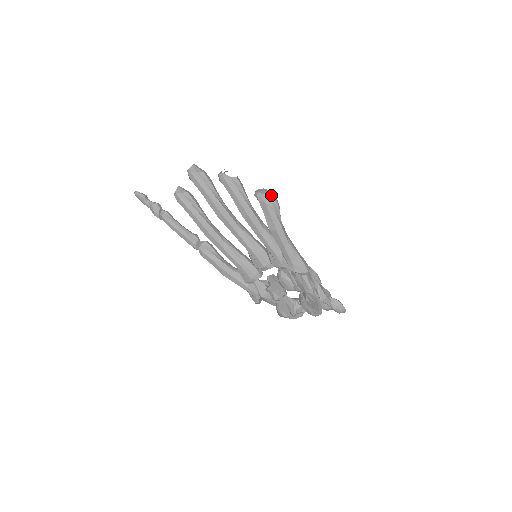
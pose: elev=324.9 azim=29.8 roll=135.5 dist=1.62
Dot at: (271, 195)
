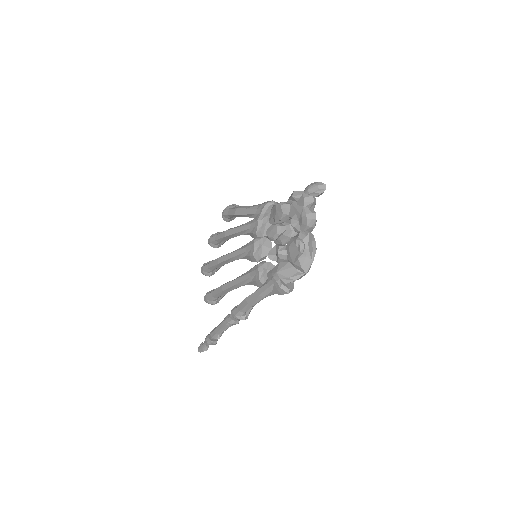
Dot at: occluded
